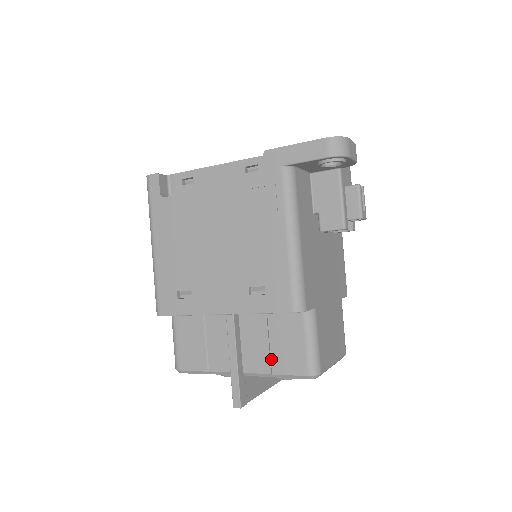
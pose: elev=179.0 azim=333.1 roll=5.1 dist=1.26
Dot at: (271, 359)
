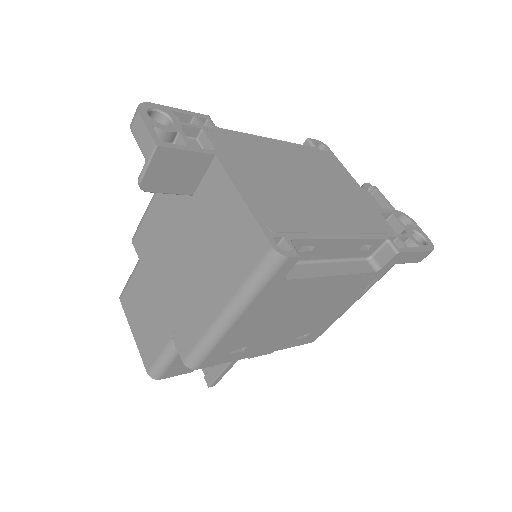
Dot at: occluded
